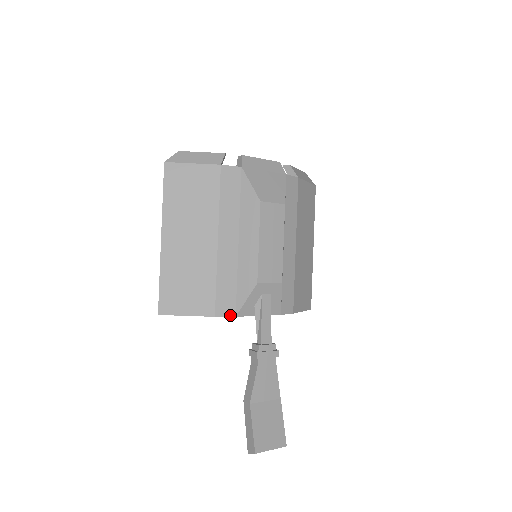
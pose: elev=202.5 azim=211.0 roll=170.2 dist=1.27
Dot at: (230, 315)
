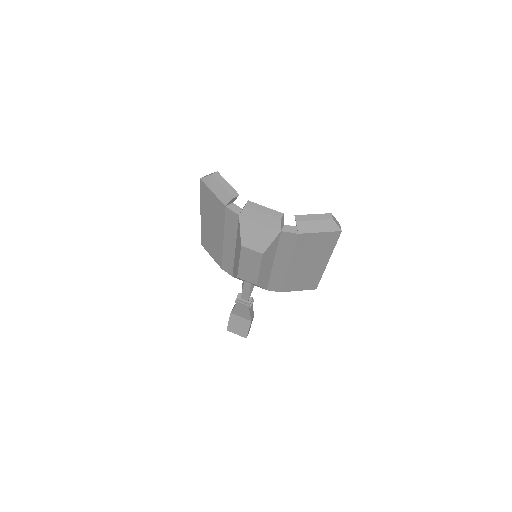
Dot at: (230, 274)
